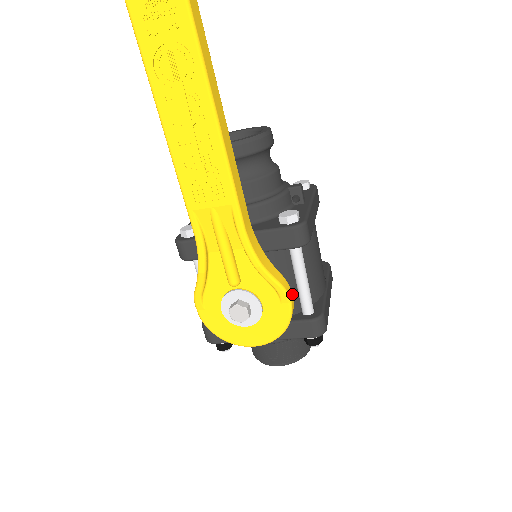
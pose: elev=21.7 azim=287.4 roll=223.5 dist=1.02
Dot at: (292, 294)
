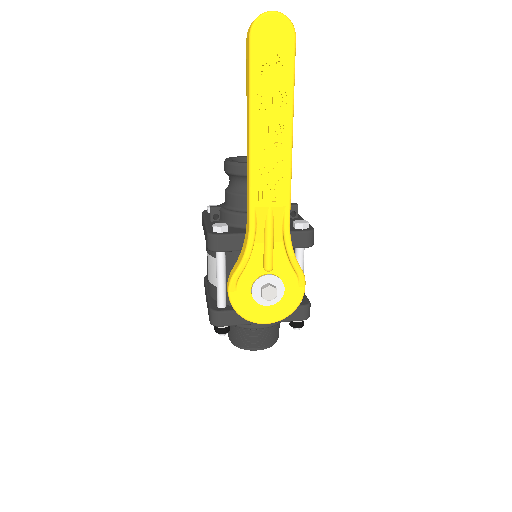
Dot at: occluded
